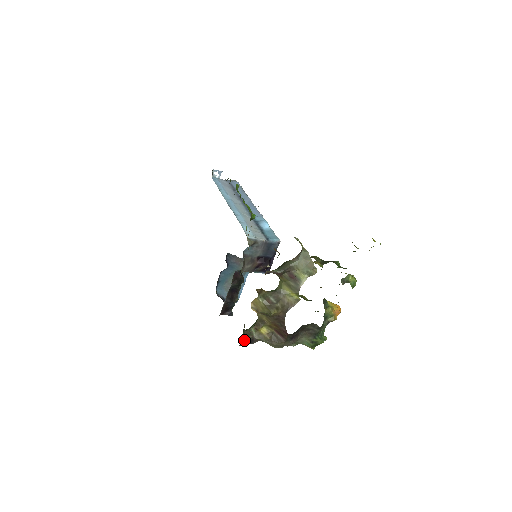
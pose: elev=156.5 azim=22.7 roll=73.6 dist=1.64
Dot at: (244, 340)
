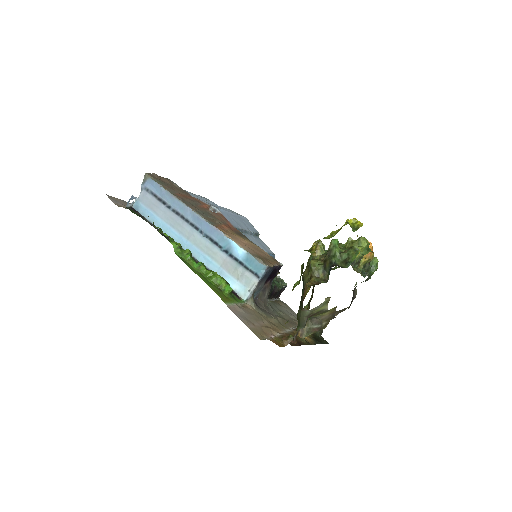
Dot at: (321, 332)
